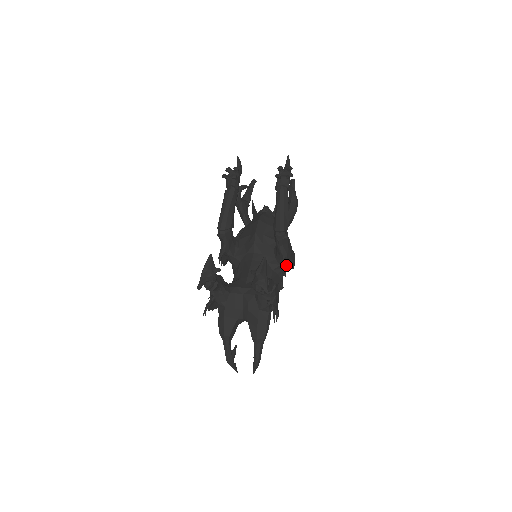
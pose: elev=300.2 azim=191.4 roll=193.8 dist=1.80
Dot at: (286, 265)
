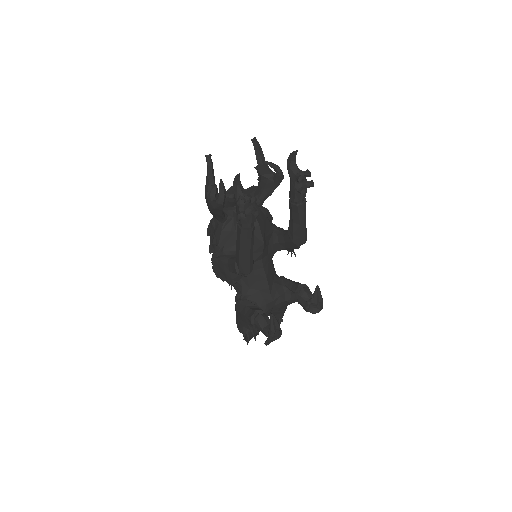
Dot at: occluded
